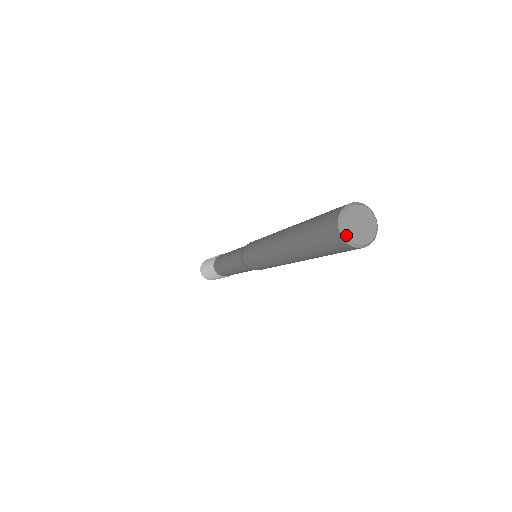
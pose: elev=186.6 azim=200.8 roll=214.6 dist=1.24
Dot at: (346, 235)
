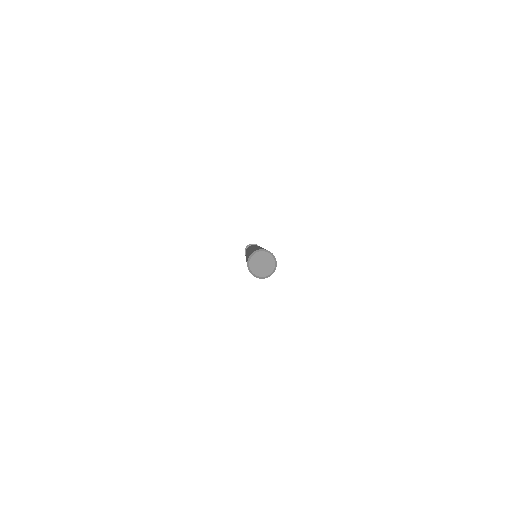
Dot at: (249, 263)
